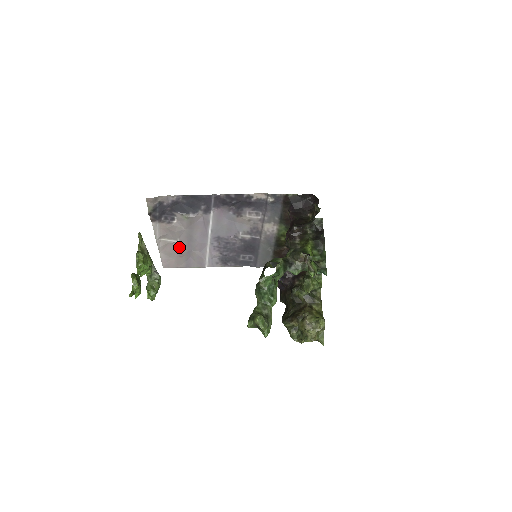
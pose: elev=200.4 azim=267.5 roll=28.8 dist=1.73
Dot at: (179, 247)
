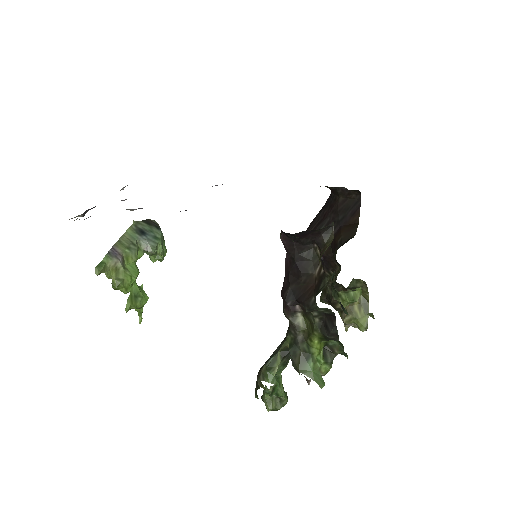
Dot at: occluded
